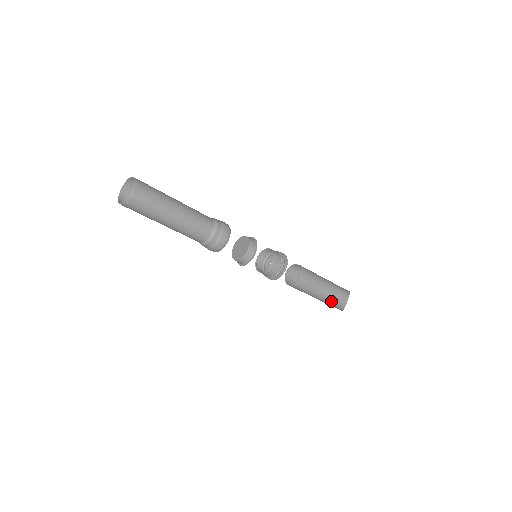
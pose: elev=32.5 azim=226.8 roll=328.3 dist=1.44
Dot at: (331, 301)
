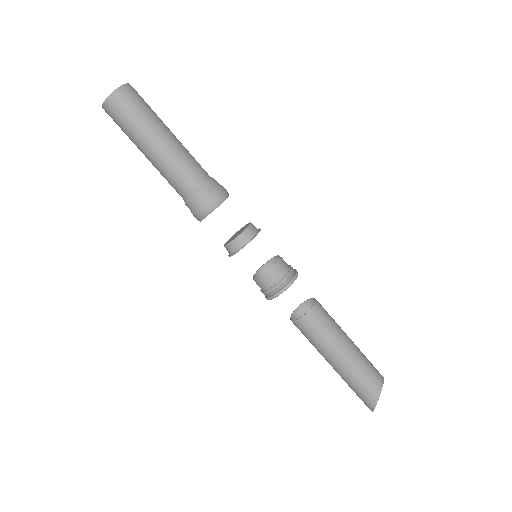
Dot at: (355, 373)
